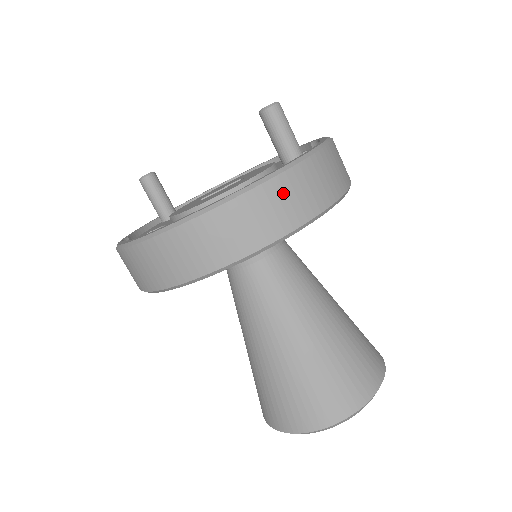
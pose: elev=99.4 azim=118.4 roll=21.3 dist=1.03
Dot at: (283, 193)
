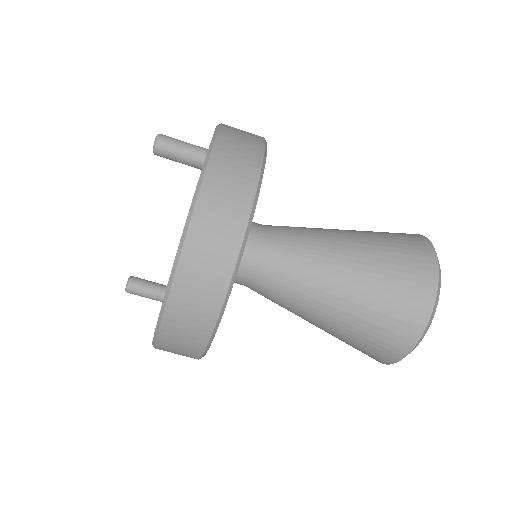
Dot at: (221, 182)
